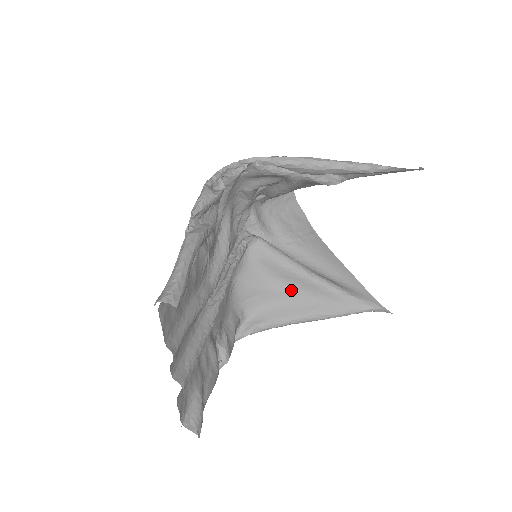
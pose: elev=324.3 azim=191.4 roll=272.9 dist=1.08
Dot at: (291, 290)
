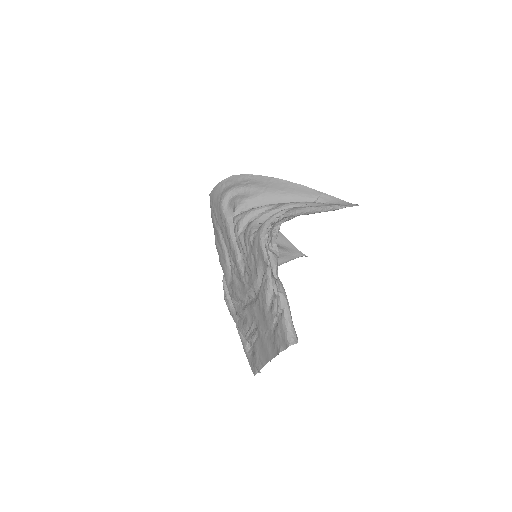
Dot at: occluded
